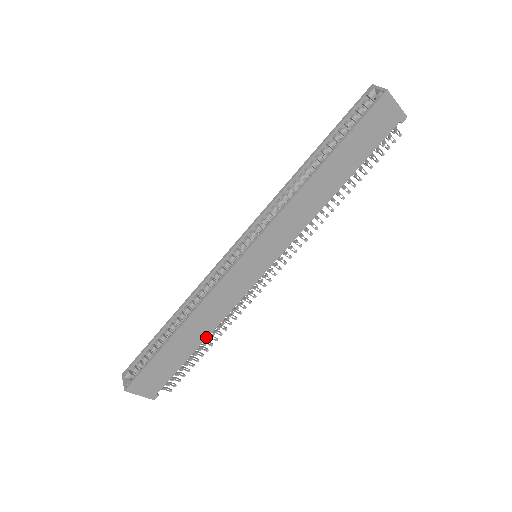
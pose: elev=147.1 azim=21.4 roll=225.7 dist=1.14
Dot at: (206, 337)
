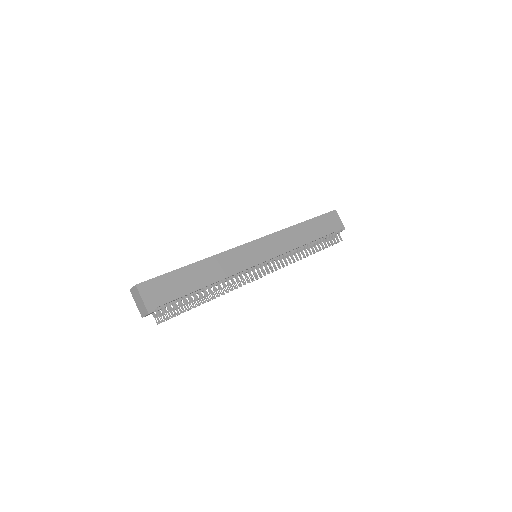
Dot at: (210, 284)
